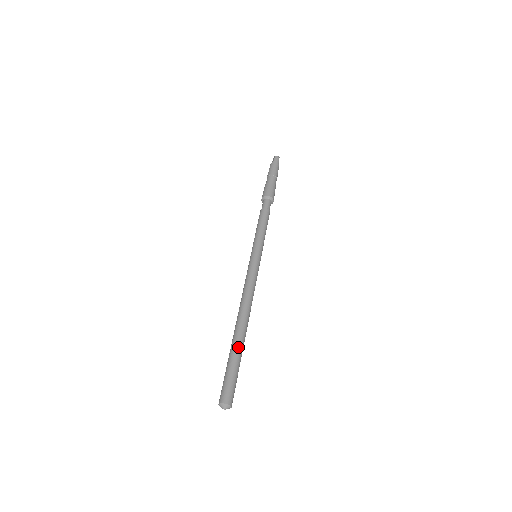
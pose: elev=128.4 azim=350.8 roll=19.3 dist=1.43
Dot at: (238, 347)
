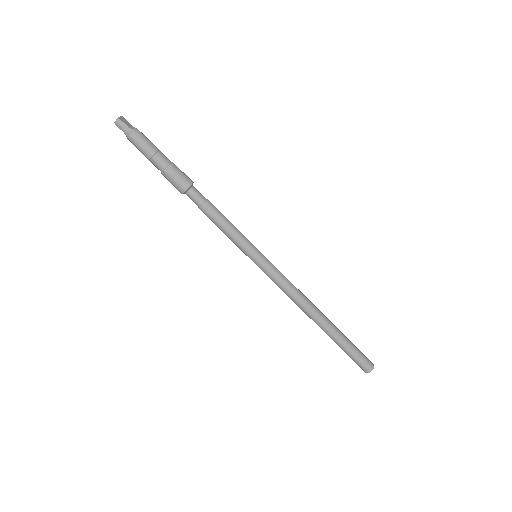
Dot at: (335, 338)
